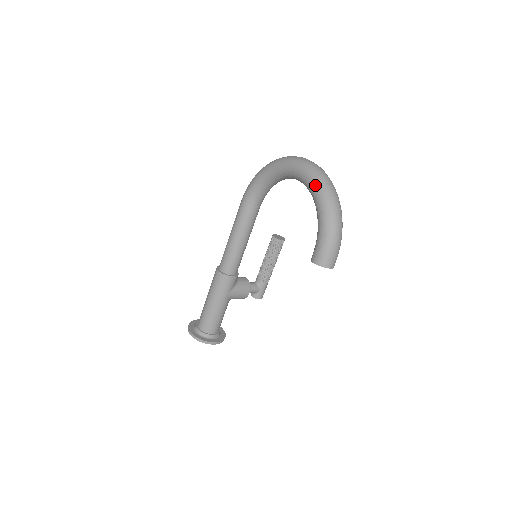
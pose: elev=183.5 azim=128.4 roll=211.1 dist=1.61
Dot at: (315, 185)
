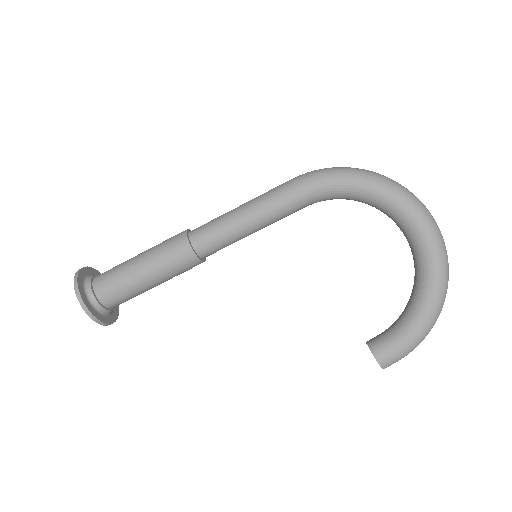
Dot at: (440, 277)
